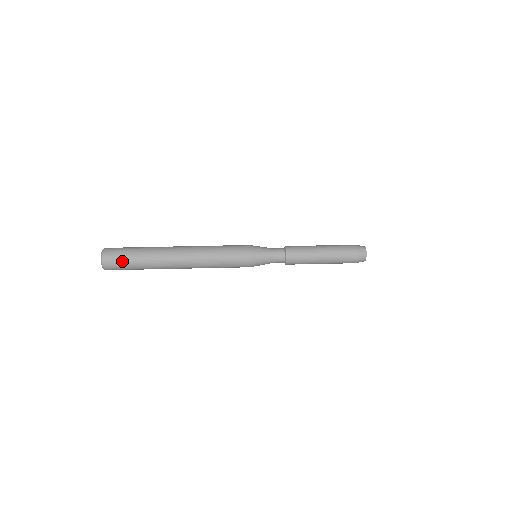
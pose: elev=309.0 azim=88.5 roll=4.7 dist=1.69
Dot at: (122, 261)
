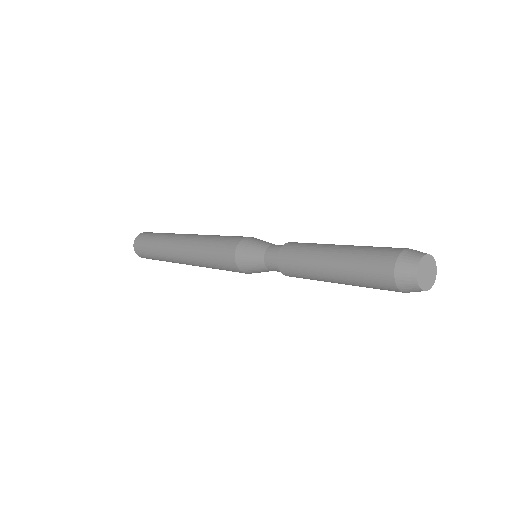
Dot at: (148, 236)
